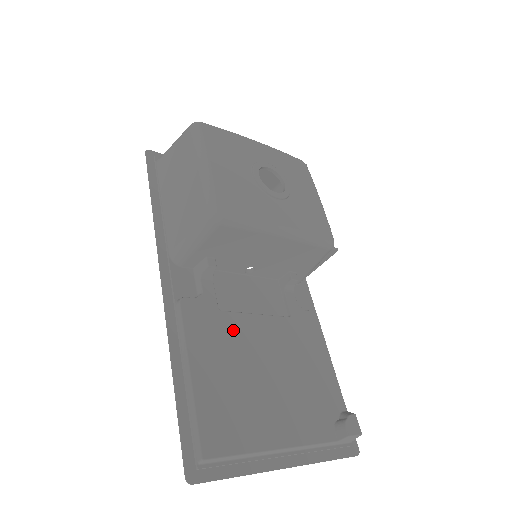
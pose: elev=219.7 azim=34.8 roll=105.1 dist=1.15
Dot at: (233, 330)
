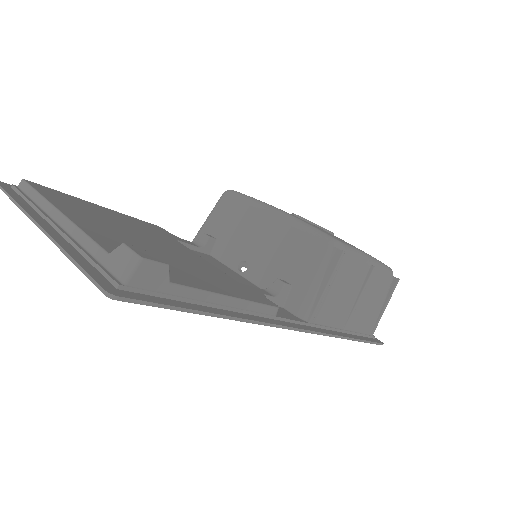
Dot at: (166, 239)
